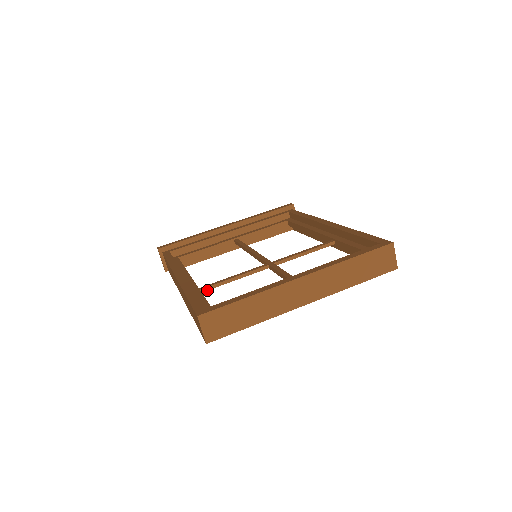
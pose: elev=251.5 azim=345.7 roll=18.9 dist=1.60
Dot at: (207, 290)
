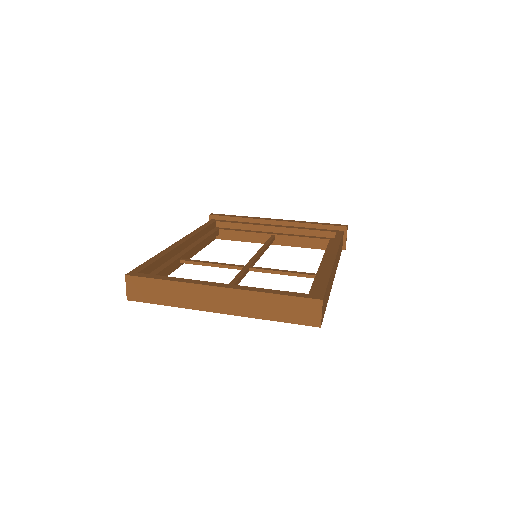
Dot at: (185, 263)
